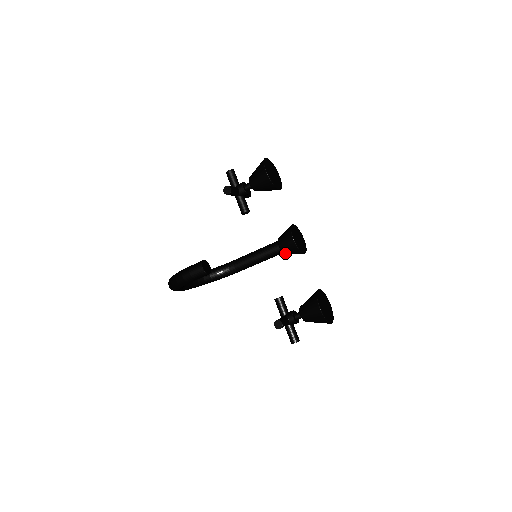
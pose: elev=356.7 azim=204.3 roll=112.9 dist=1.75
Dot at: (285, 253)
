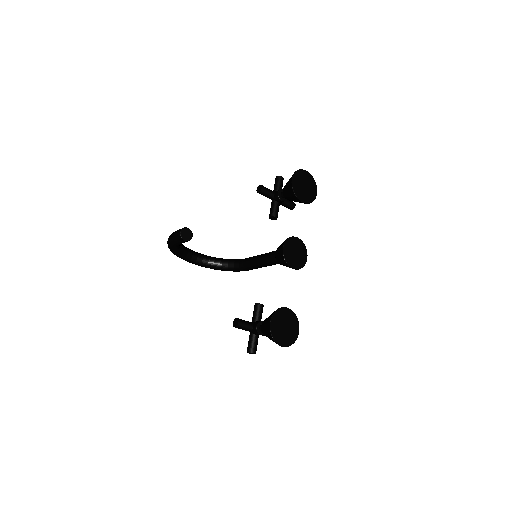
Dot at: (278, 262)
